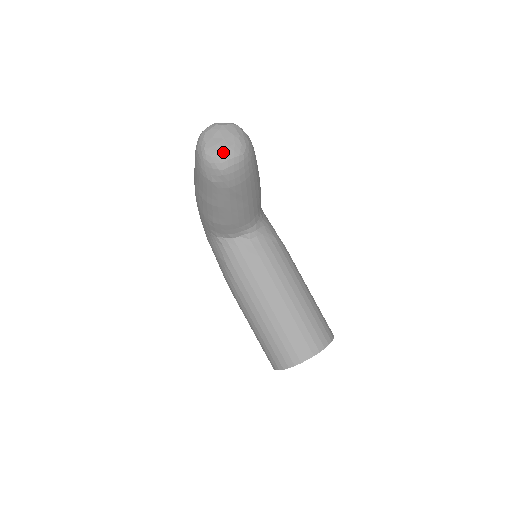
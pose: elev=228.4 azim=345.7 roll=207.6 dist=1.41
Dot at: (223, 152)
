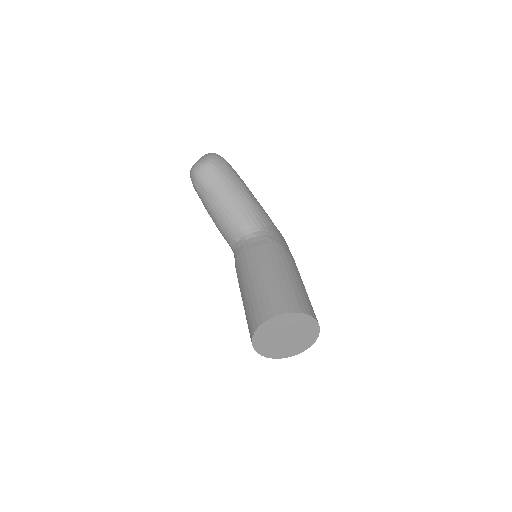
Dot at: (196, 165)
